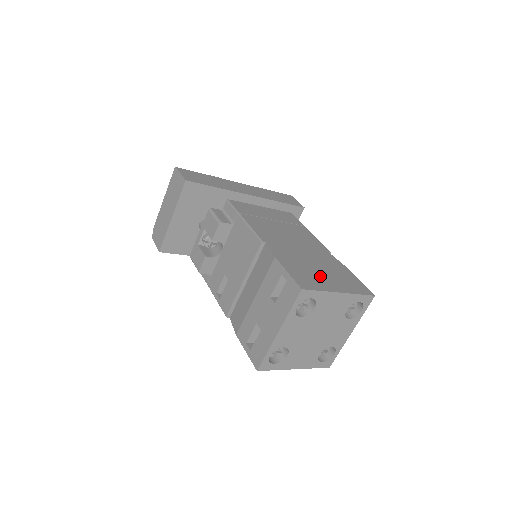
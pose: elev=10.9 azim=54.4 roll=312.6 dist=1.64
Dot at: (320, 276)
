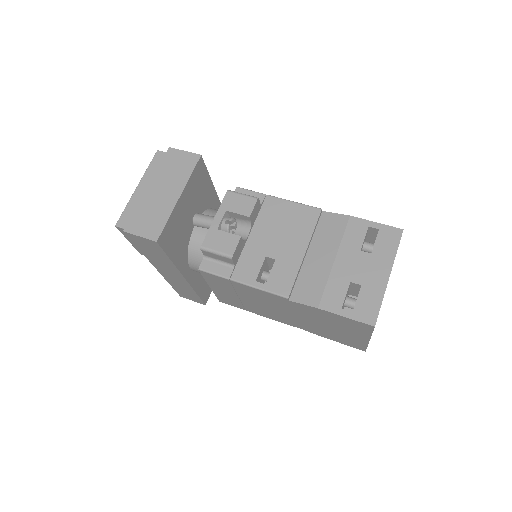
Dot at: occluded
